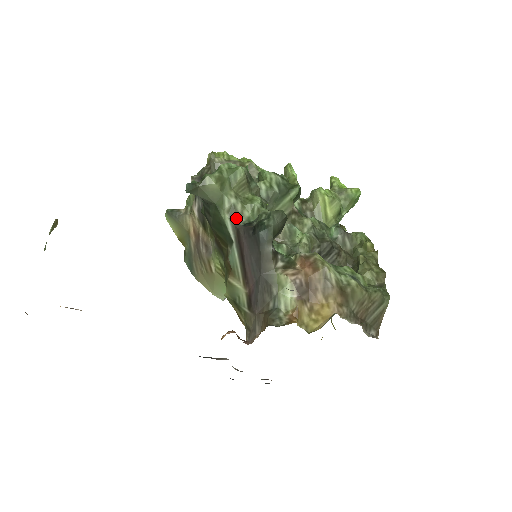
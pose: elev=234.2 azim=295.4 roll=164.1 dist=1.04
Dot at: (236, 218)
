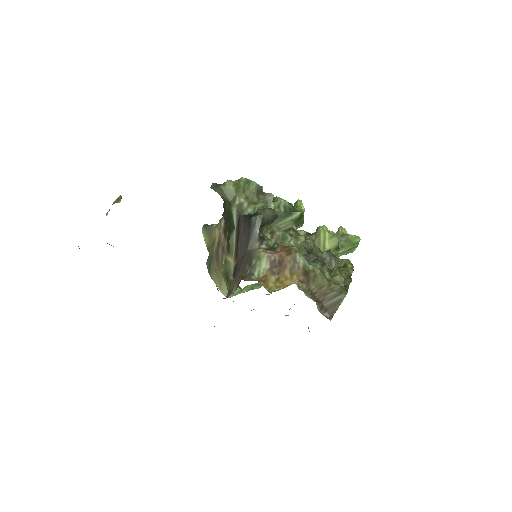
Dot at: (241, 211)
